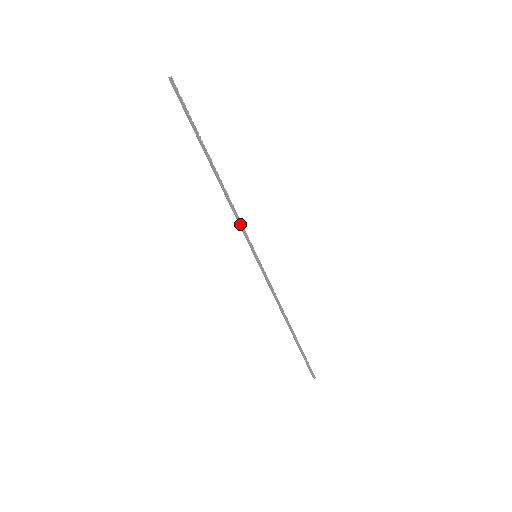
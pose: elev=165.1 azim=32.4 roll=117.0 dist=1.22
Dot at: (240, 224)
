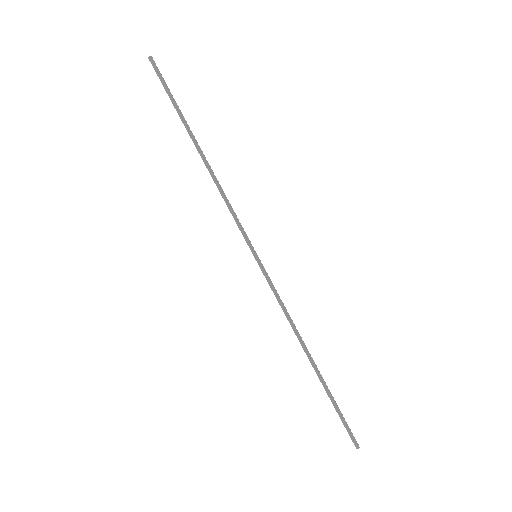
Dot at: (234, 213)
